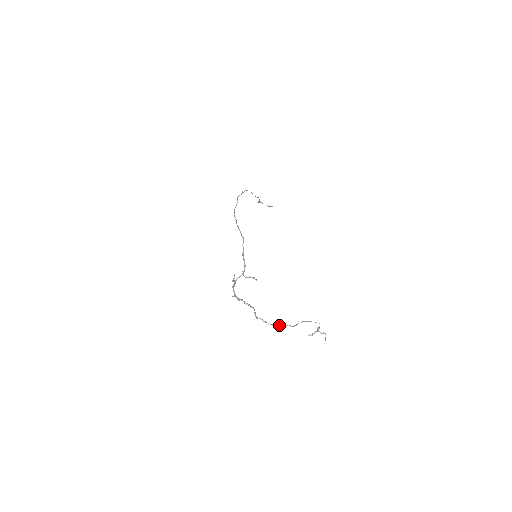
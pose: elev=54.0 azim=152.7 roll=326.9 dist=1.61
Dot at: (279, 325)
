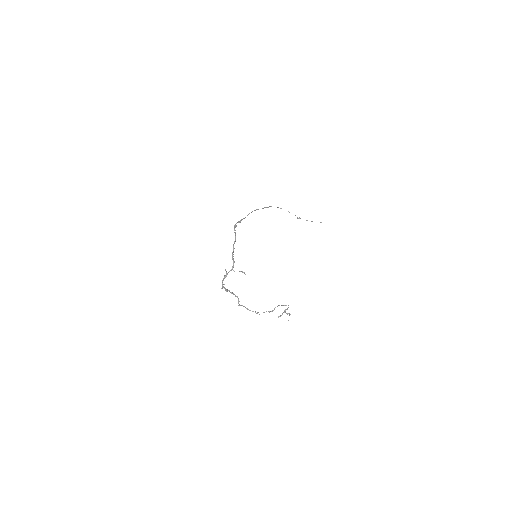
Dot at: occluded
